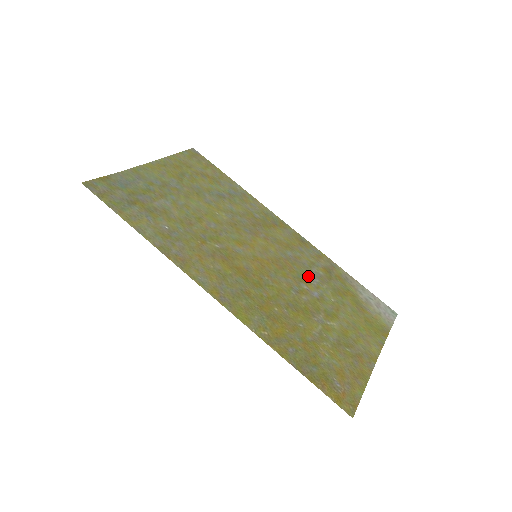
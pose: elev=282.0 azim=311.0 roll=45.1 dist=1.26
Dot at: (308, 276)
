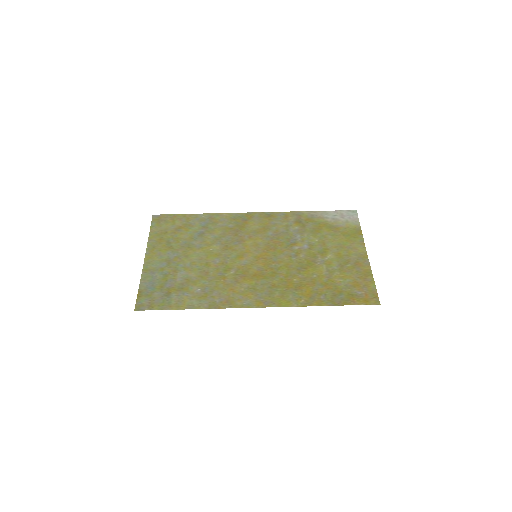
Dot at: (292, 238)
